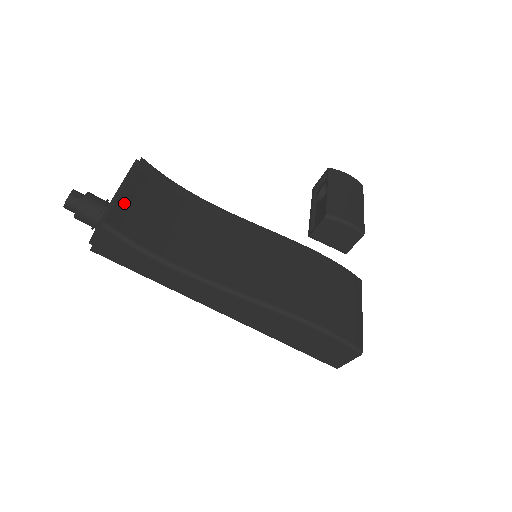
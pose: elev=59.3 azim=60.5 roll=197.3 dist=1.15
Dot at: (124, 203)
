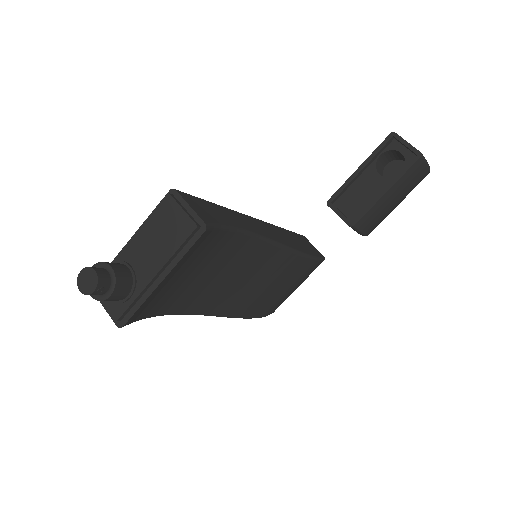
Dot at: (153, 296)
